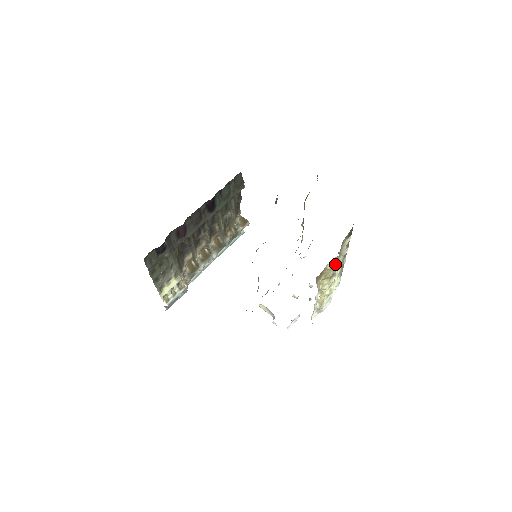
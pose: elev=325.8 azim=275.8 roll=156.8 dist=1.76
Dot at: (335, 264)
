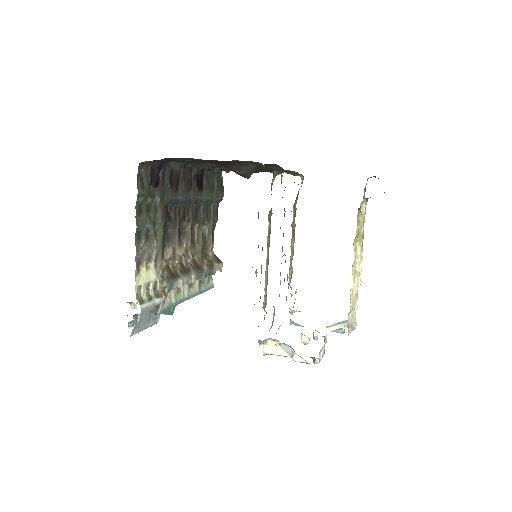
Dot at: occluded
